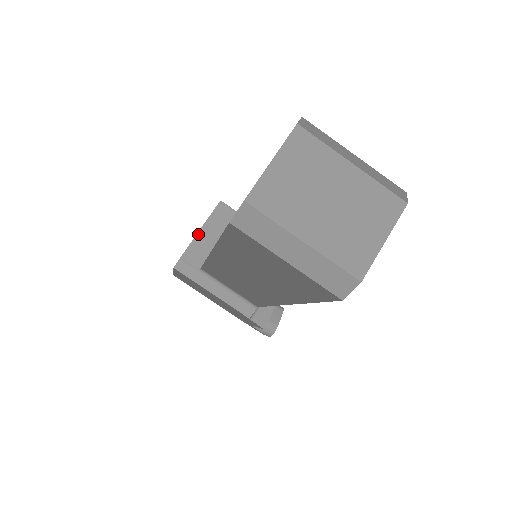
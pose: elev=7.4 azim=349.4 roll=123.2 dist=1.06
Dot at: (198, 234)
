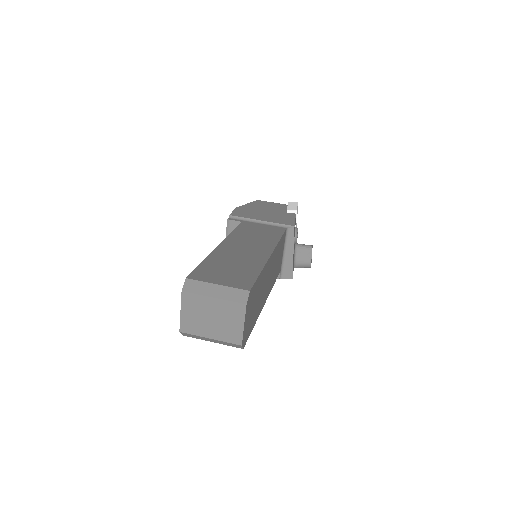
Dot at: occluded
